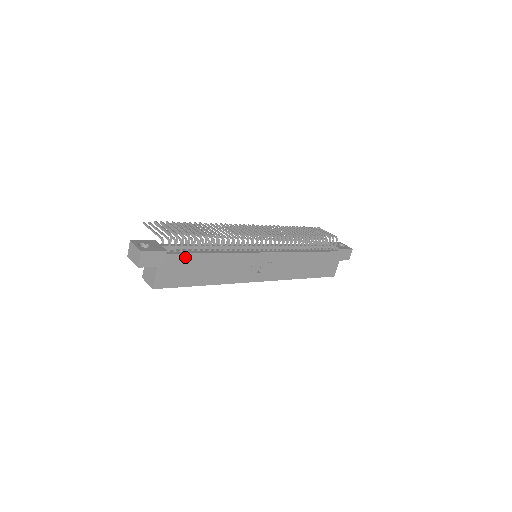
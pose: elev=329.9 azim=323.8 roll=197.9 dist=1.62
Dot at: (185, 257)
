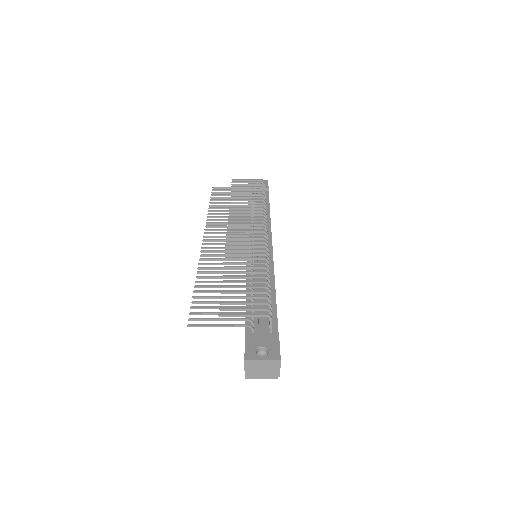
Dot at: (277, 321)
